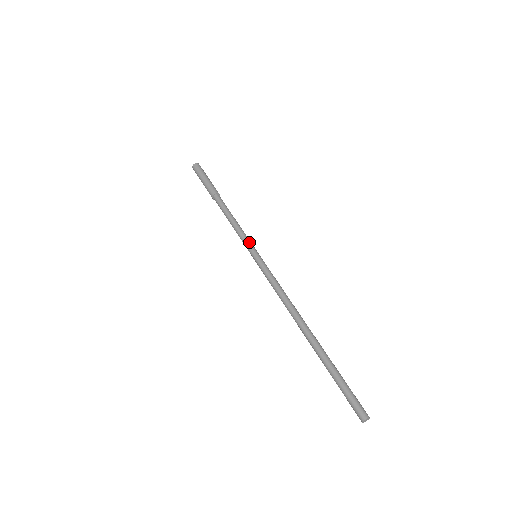
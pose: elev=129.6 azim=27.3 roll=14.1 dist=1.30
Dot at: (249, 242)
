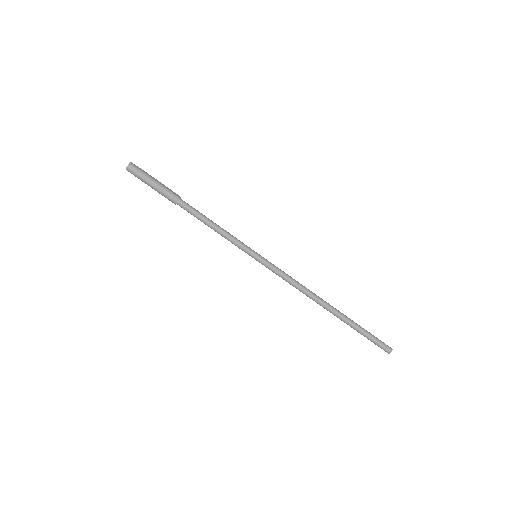
Dot at: (243, 247)
